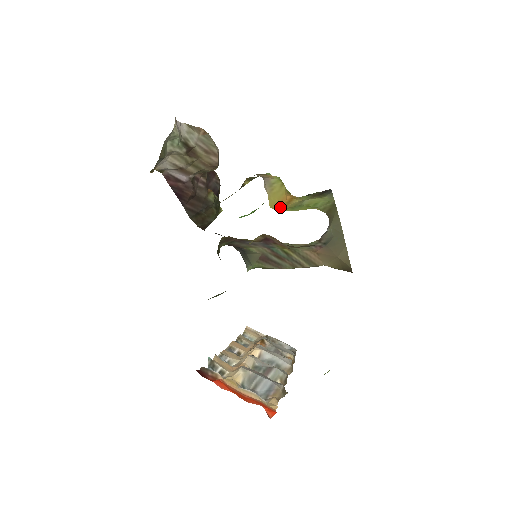
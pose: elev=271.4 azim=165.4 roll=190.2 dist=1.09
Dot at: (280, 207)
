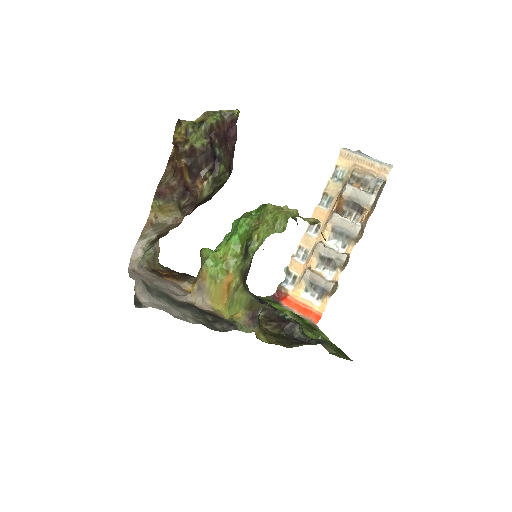
Dot at: (225, 298)
